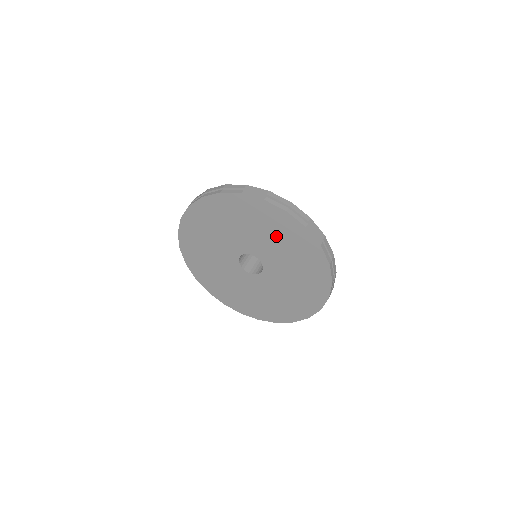
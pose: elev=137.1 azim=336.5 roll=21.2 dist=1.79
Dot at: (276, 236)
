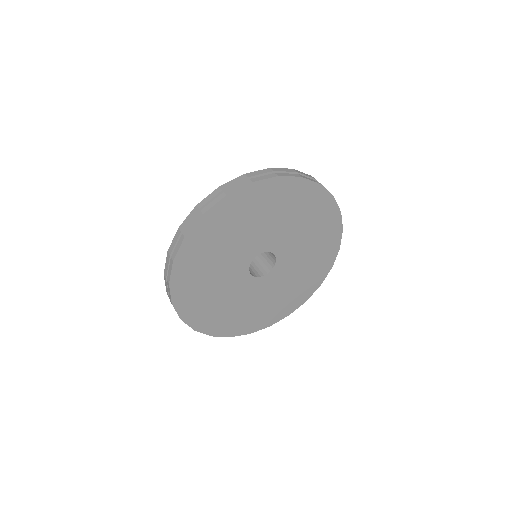
Dot at: (313, 235)
